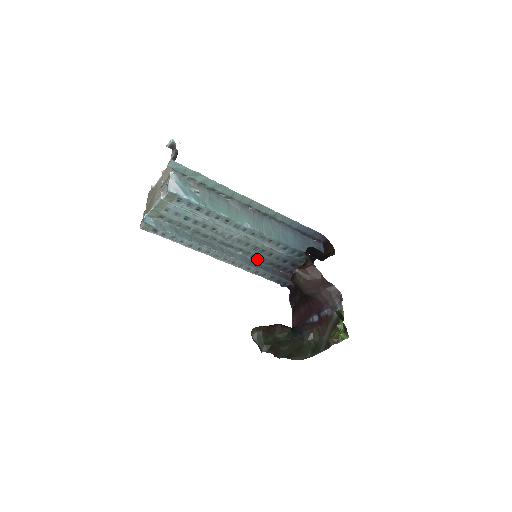
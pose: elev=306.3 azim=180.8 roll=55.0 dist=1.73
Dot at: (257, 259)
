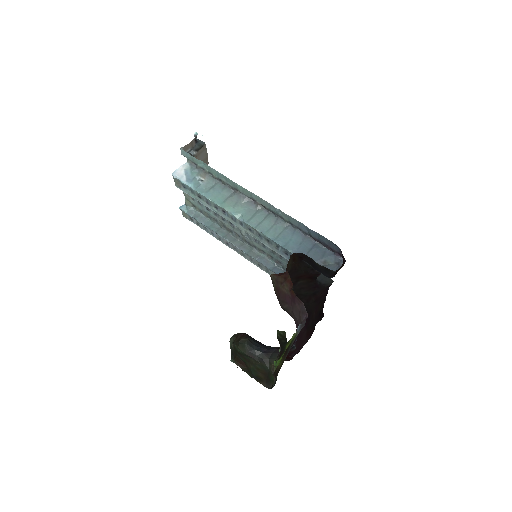
Dot at: (282, 266)
